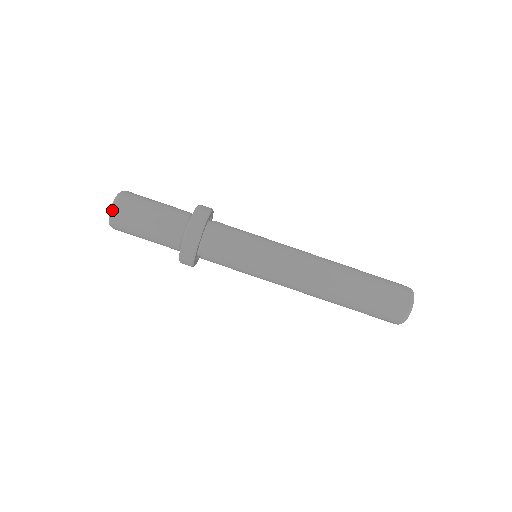
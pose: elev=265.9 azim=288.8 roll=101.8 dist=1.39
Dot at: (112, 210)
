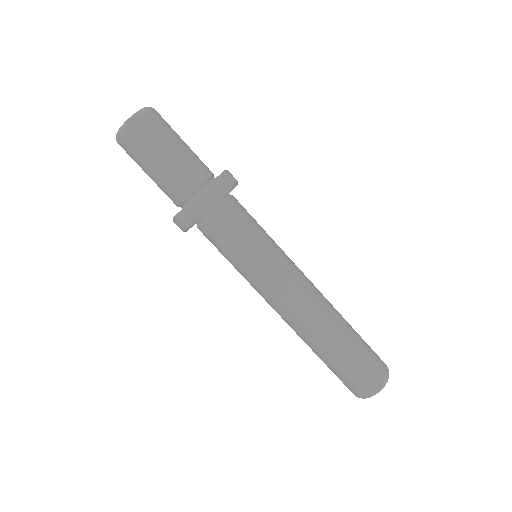
Dot at: (137, 115)
